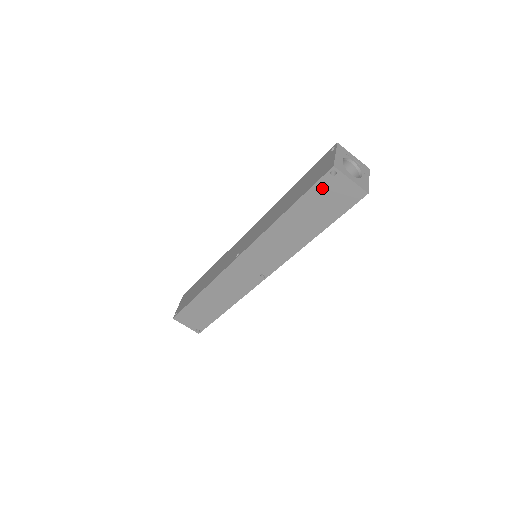
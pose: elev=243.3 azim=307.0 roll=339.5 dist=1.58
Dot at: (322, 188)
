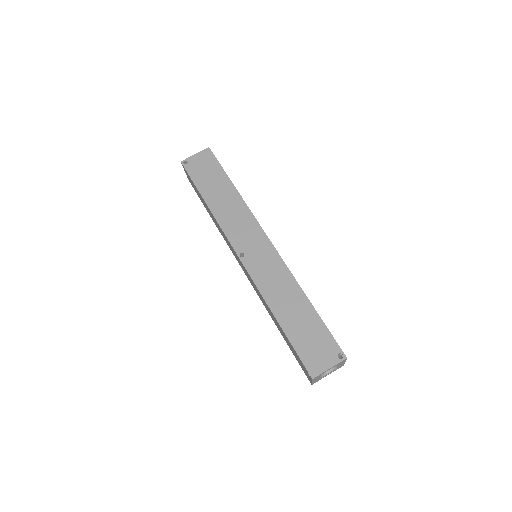
Dot at: (300, 360)
